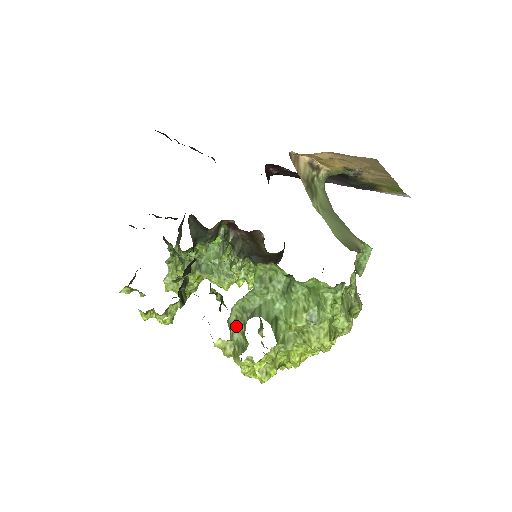
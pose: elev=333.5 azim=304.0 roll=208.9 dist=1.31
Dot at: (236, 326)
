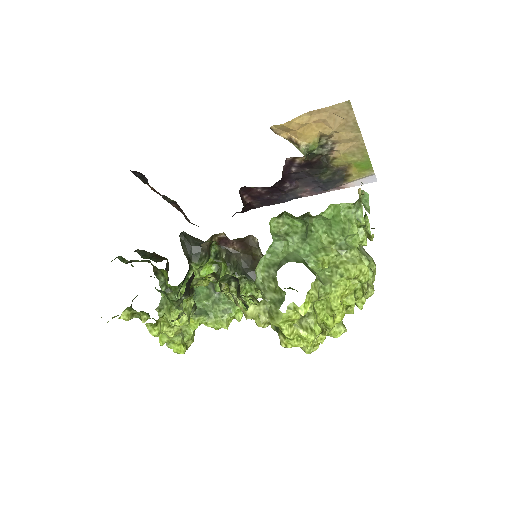
Dot at: (264, 288)
